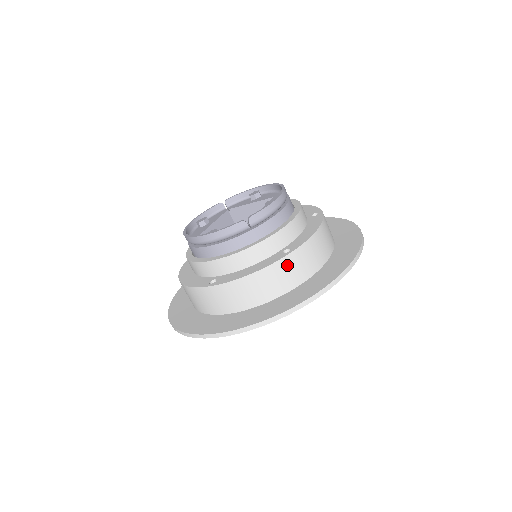
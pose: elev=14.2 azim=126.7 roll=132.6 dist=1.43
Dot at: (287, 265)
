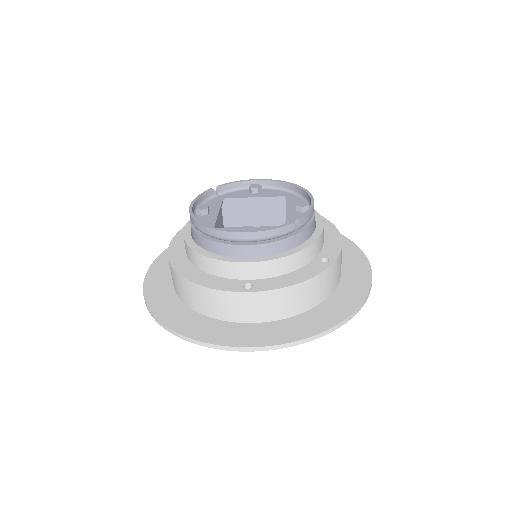
Dot at: (328, 276)
